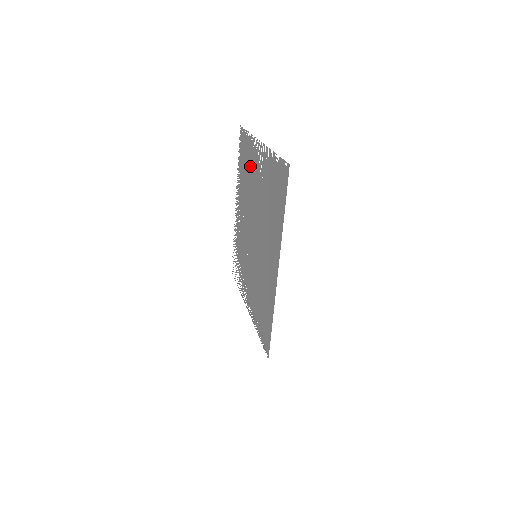
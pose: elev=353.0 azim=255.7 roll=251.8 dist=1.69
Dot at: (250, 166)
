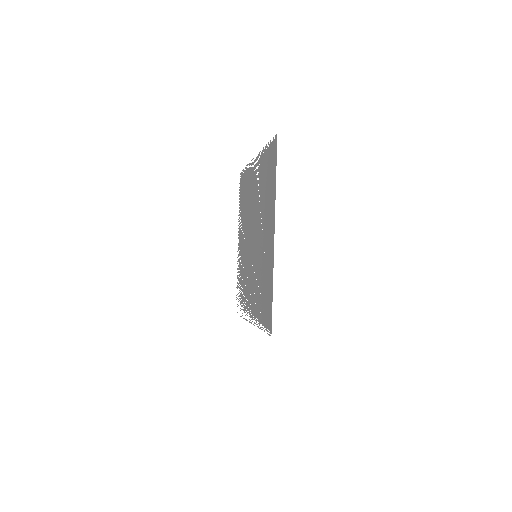
Dot at: (248, 189)
